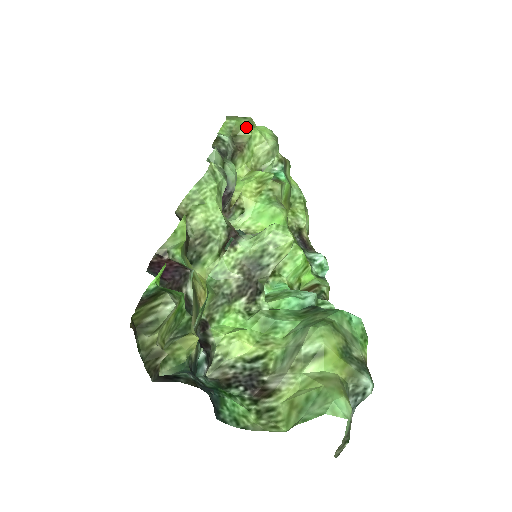
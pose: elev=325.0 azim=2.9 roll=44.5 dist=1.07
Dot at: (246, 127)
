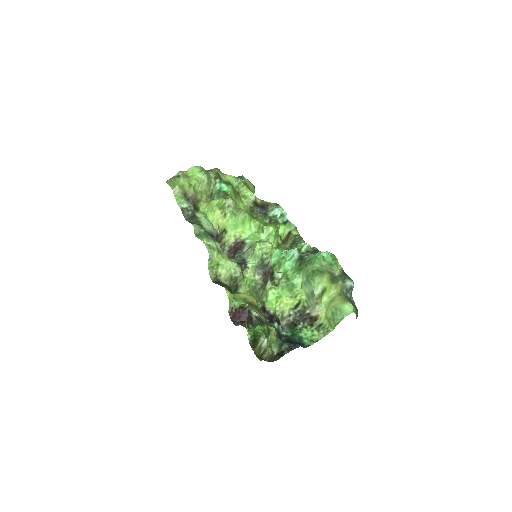
Dot at: (187, 185)
